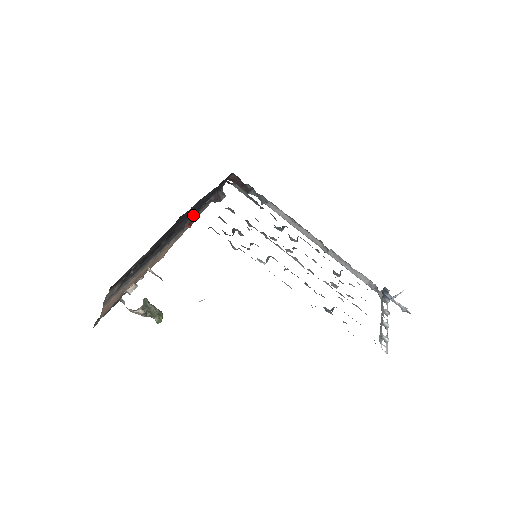
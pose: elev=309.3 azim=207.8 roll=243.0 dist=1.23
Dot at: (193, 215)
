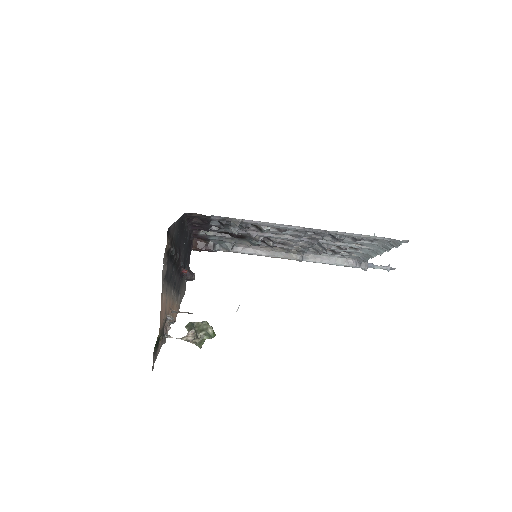
Dot at: (192, 215)
